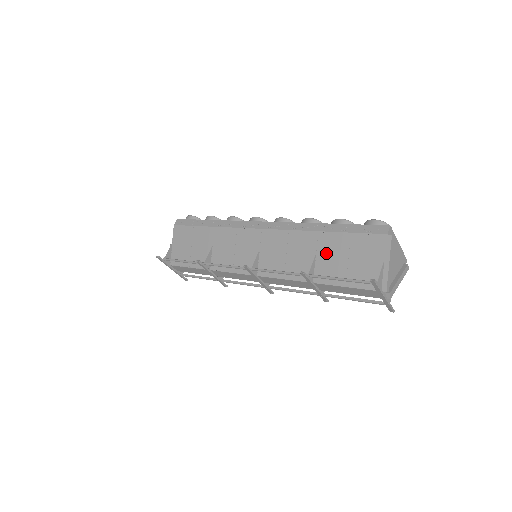
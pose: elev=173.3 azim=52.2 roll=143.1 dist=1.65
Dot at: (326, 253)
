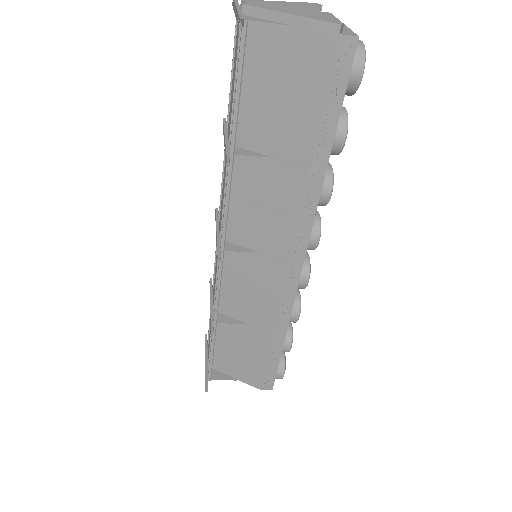
Dot at: occluded
